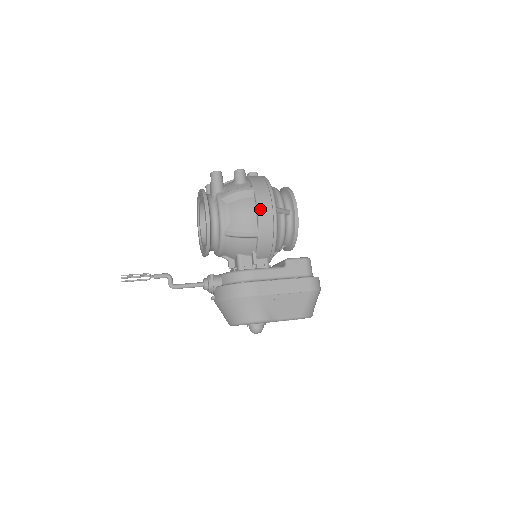
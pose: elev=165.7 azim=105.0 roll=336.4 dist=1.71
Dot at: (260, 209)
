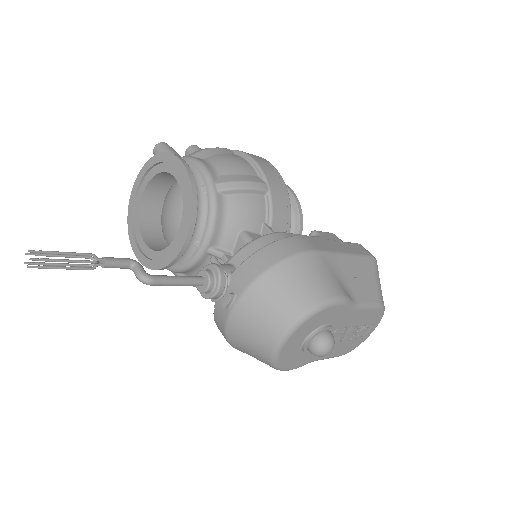
Dot at: (255, 159)
